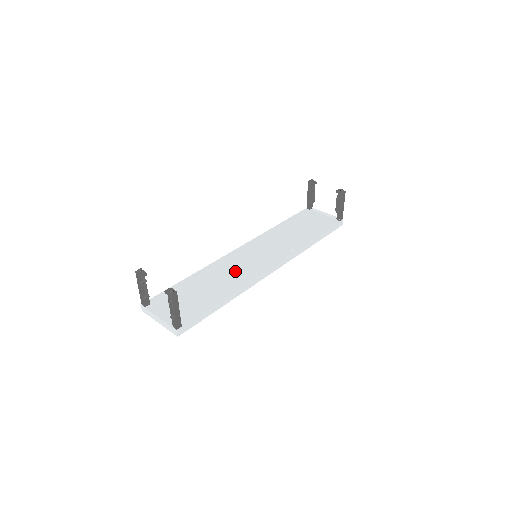
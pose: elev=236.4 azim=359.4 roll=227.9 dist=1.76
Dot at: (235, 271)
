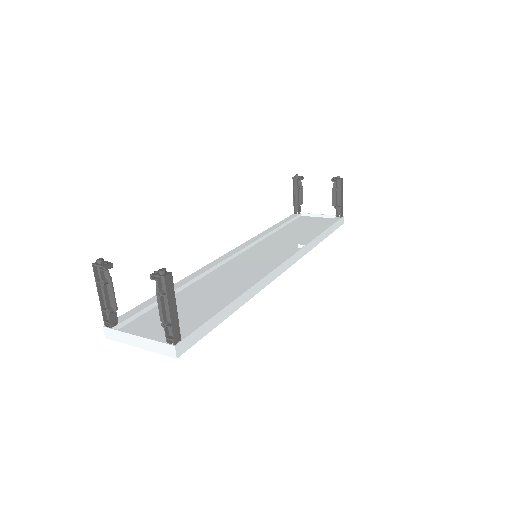
Dot at: (234, 274)
